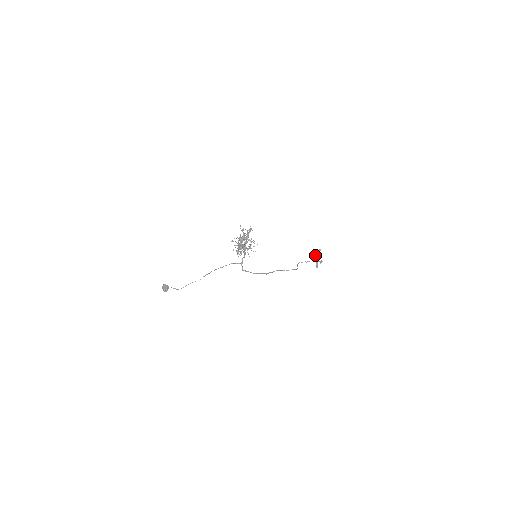
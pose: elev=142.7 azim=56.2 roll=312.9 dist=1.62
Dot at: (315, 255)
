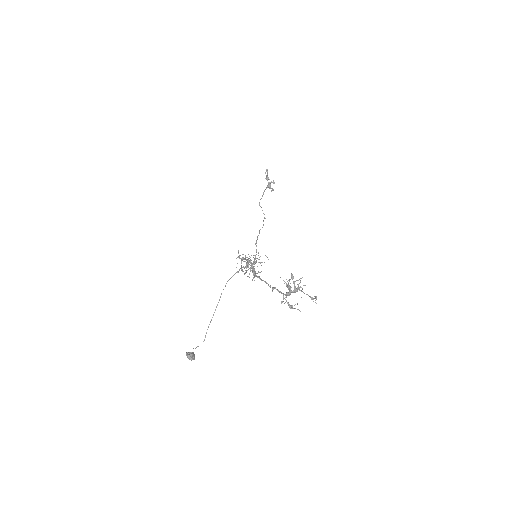
Dot at: occluded
